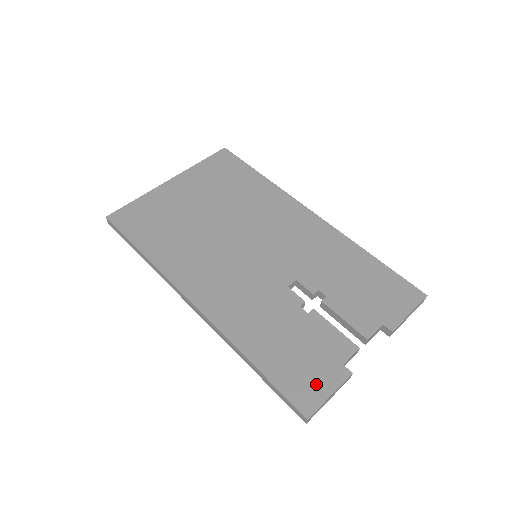
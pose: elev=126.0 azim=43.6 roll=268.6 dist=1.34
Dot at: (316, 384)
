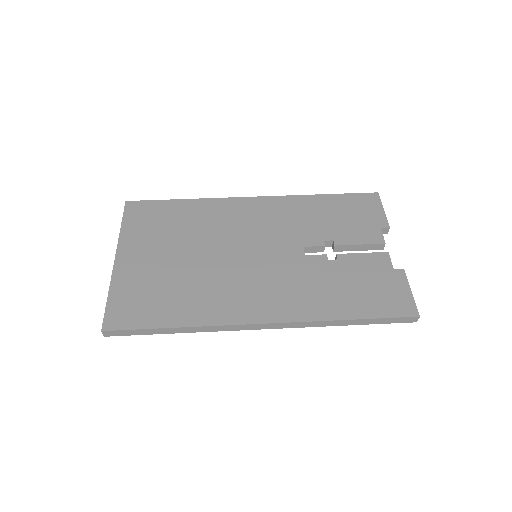
Dot at: (397, 293)
